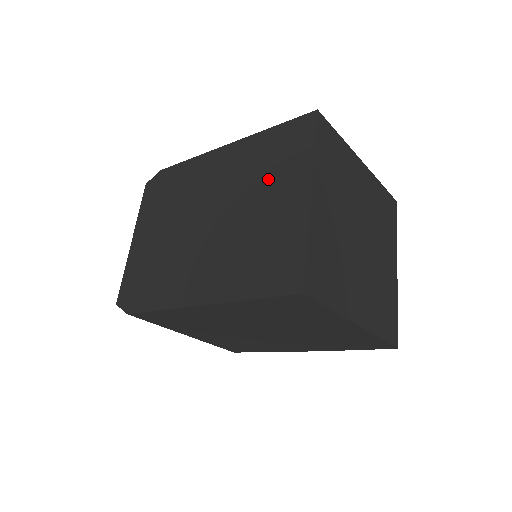
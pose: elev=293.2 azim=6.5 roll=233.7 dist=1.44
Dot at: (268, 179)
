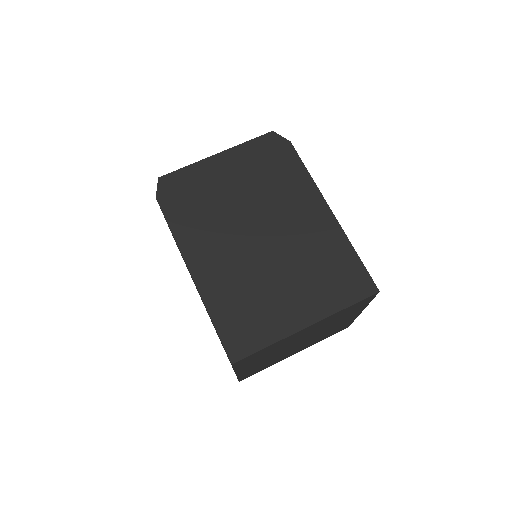
Dot at: (310, 277)
